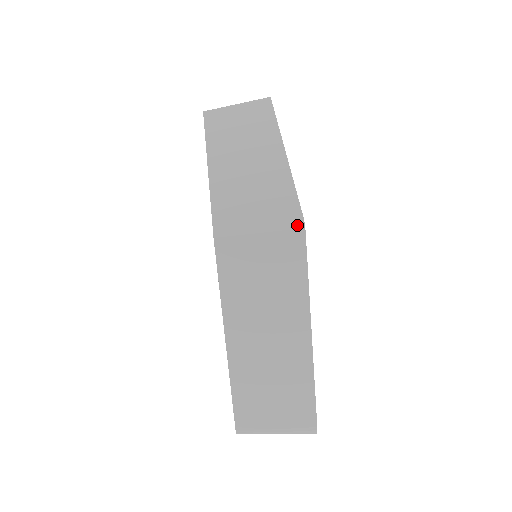
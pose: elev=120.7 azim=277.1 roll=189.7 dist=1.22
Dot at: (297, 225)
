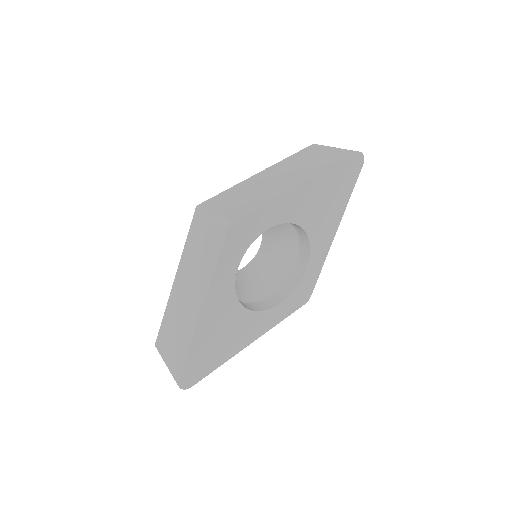
Dot at: (227, 224)
